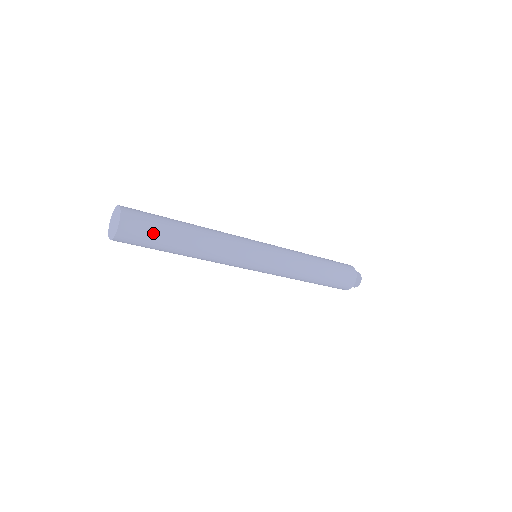
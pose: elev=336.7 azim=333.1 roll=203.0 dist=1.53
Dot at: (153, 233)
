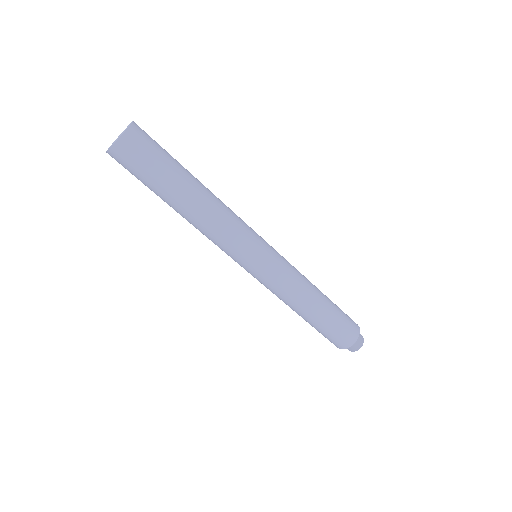
Dot at: (162, 154)
